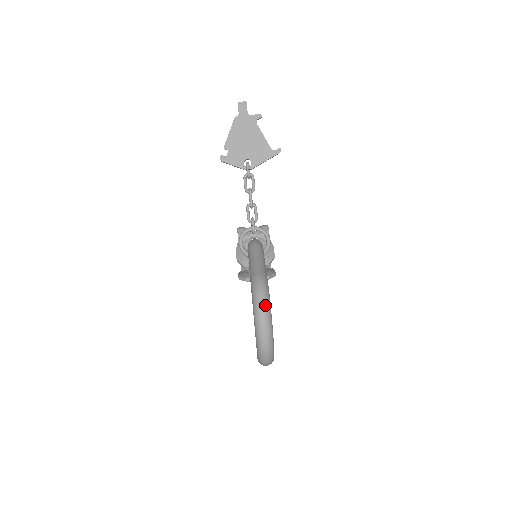
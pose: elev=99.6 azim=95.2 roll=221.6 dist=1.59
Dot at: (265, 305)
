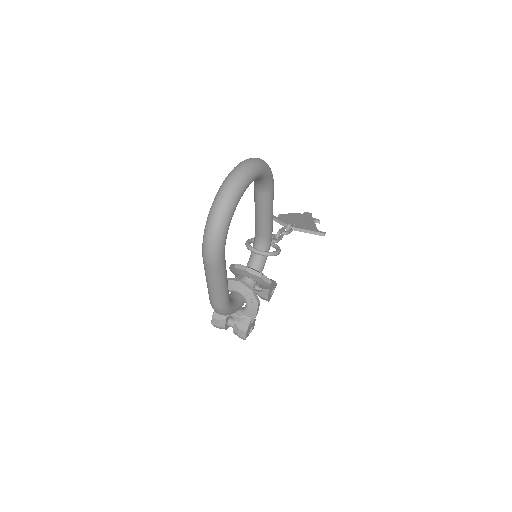
Dot at: (265, 162)
